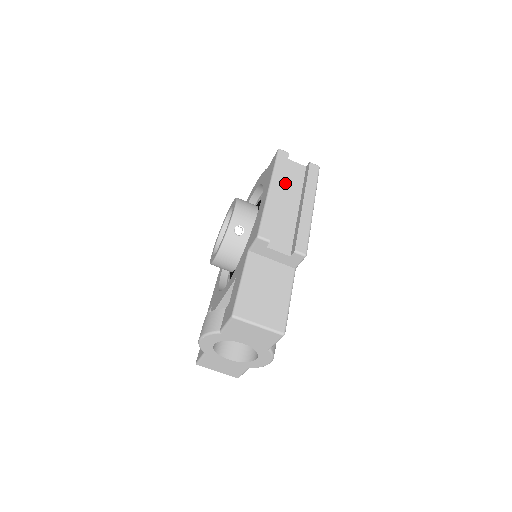
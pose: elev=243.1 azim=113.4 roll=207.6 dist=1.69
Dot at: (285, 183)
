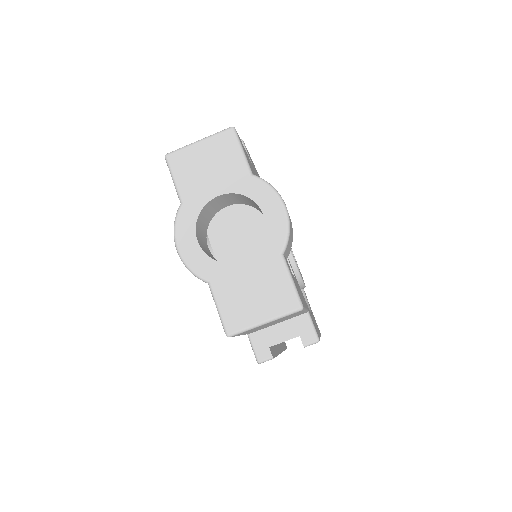
Dot at: occluded
